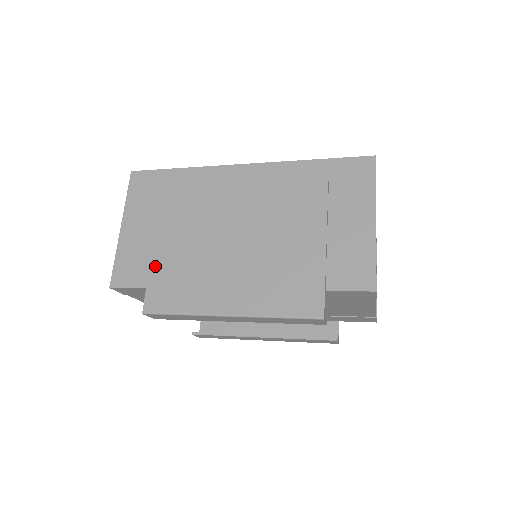
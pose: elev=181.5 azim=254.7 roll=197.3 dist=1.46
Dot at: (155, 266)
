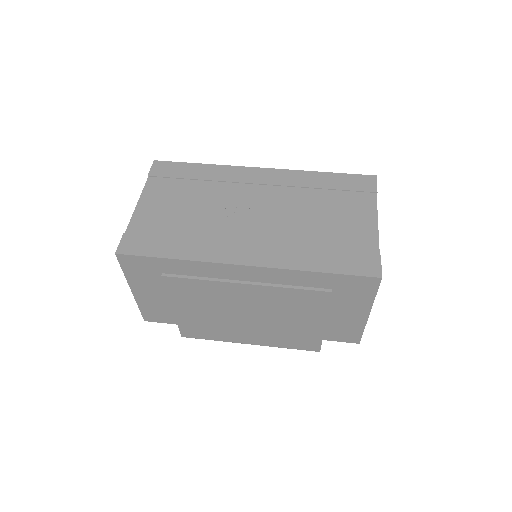
Dot at: (180, 319)
